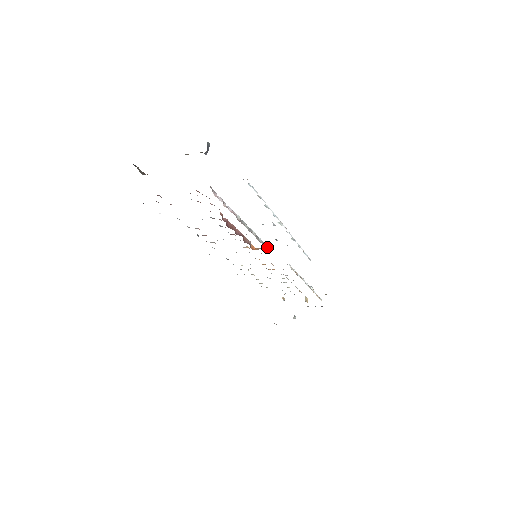
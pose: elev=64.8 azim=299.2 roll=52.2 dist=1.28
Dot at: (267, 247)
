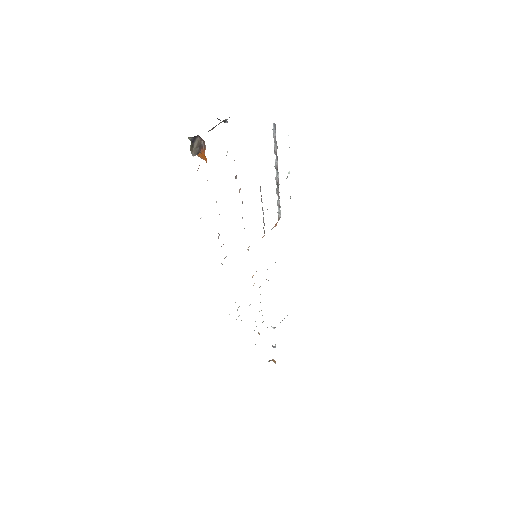
Dot at: occluded
